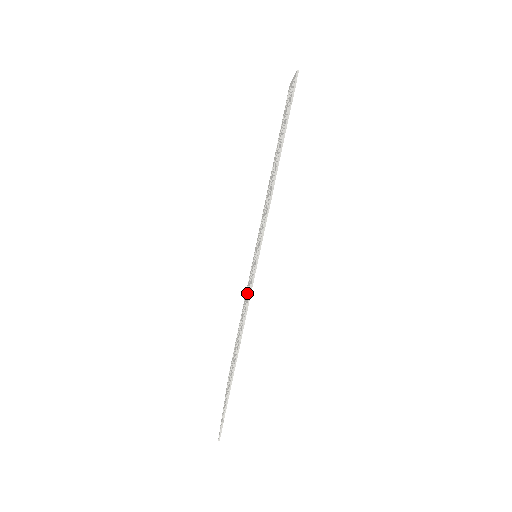
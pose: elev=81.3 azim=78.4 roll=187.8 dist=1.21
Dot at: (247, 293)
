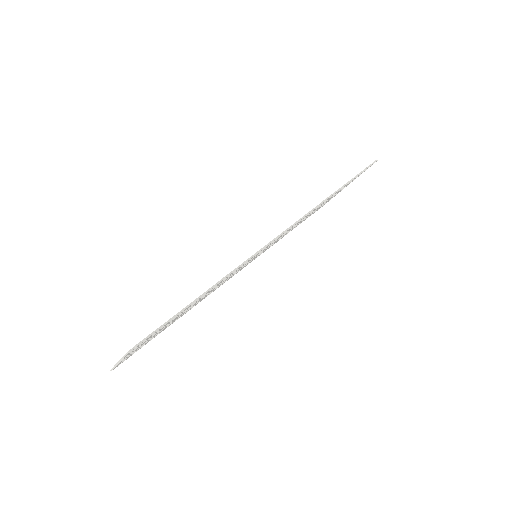
Dot at: occluded
